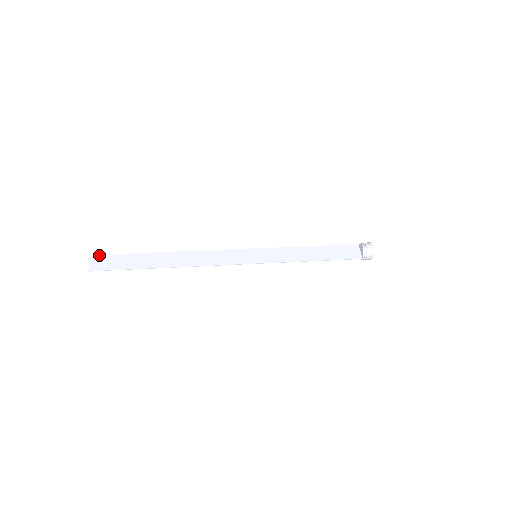
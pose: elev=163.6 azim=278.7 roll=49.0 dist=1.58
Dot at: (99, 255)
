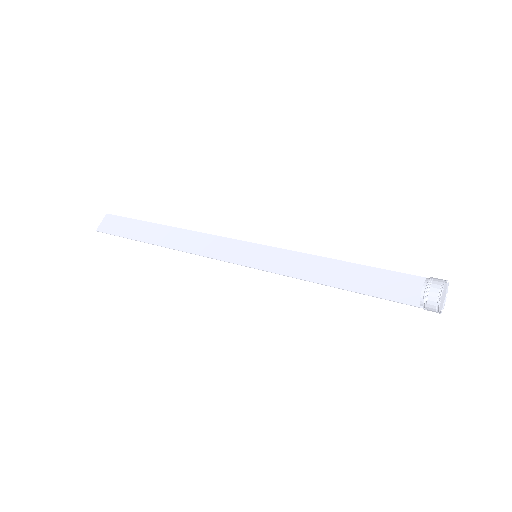
Dot at: (112, 215)
